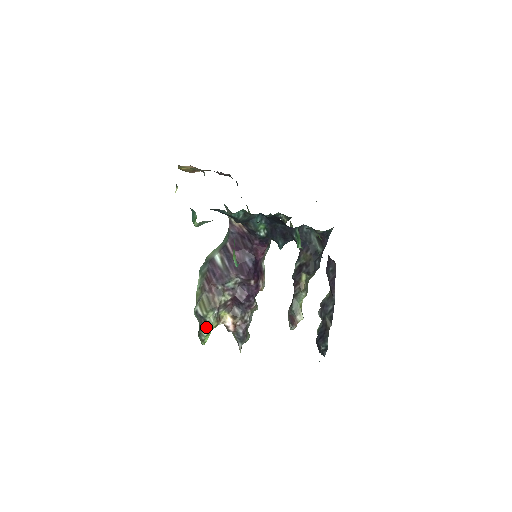
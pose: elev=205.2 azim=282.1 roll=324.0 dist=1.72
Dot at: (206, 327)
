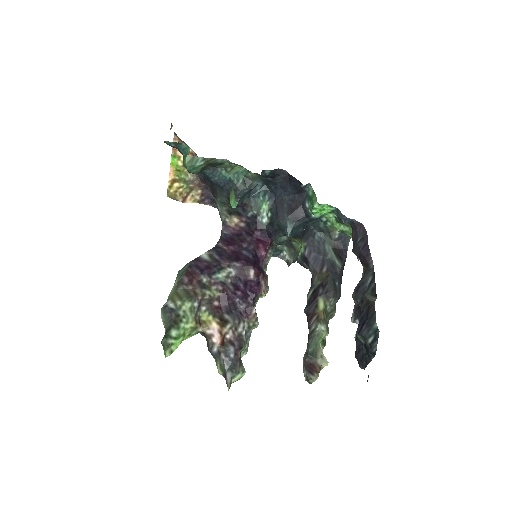
Dot at: (177, 325)
